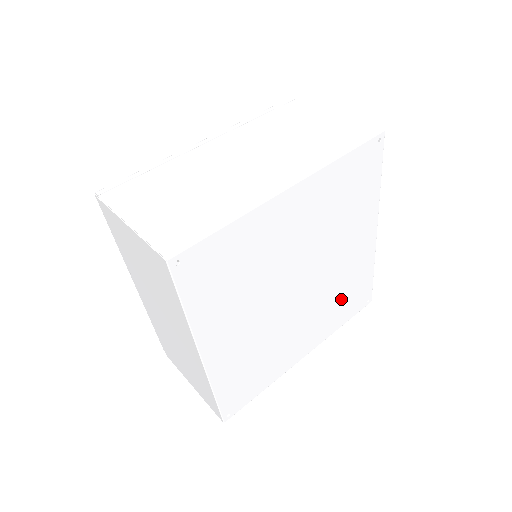
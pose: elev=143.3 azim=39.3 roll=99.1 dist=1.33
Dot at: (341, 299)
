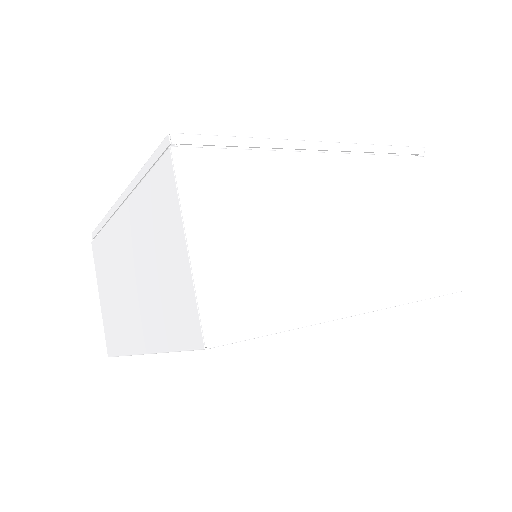
Dot at: occluded
